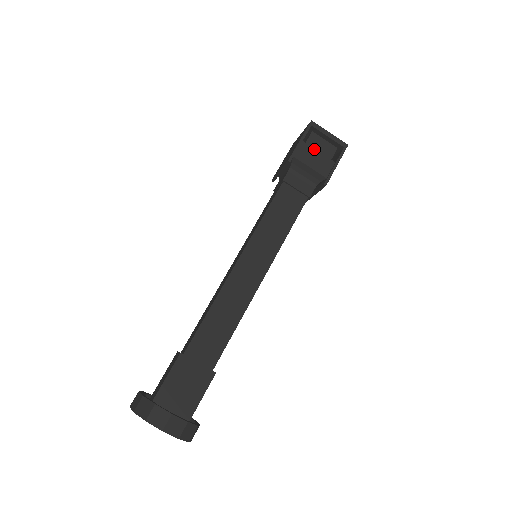
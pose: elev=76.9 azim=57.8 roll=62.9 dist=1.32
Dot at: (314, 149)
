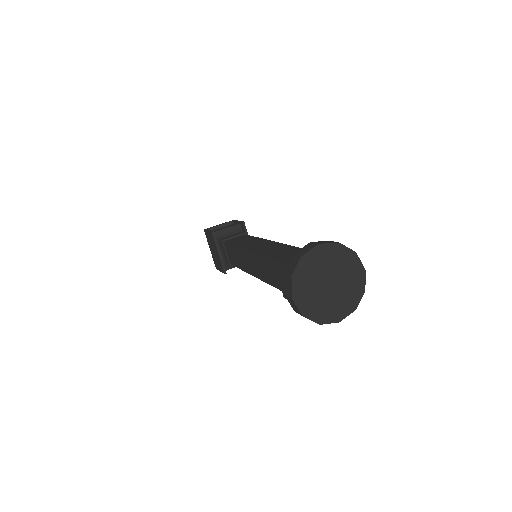
Dot at: (220, 228)
